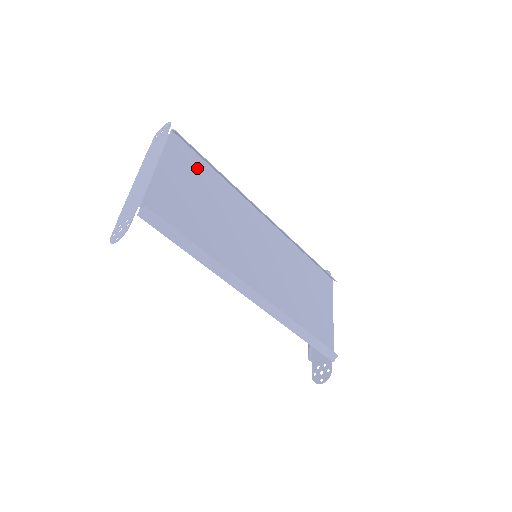
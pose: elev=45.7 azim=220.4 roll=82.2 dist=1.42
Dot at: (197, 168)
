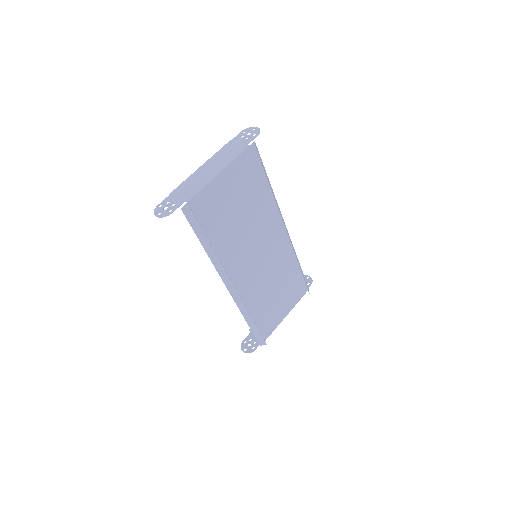
Dot at: (255, 178)
